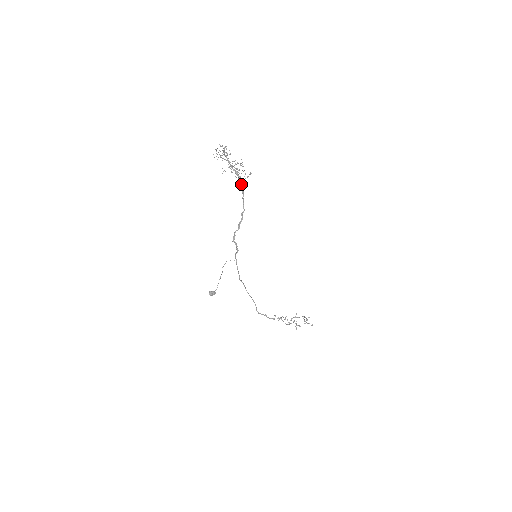
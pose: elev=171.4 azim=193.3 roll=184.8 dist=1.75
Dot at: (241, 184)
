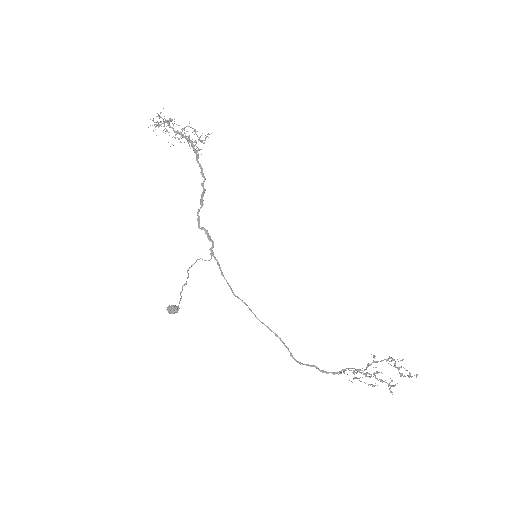
Dot at: (193, 147)
